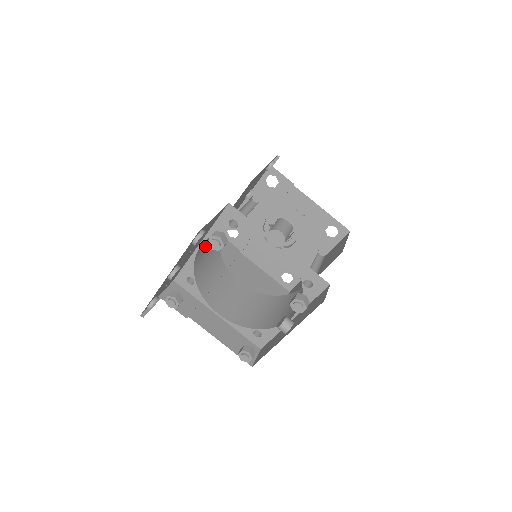
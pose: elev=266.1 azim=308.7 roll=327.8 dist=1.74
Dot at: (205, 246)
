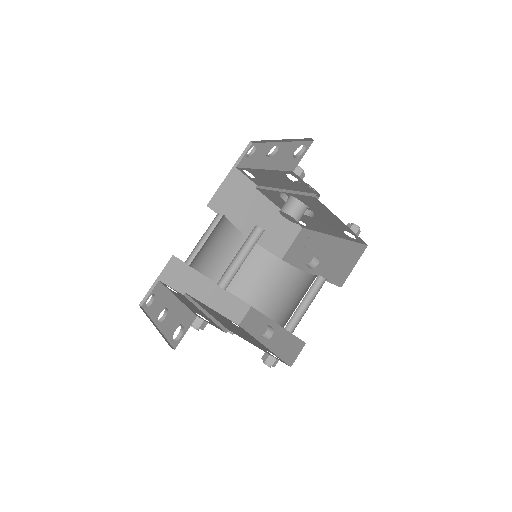
Dot at: occluded
